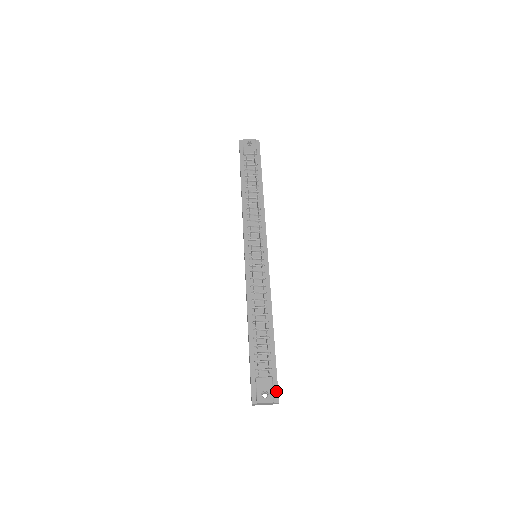
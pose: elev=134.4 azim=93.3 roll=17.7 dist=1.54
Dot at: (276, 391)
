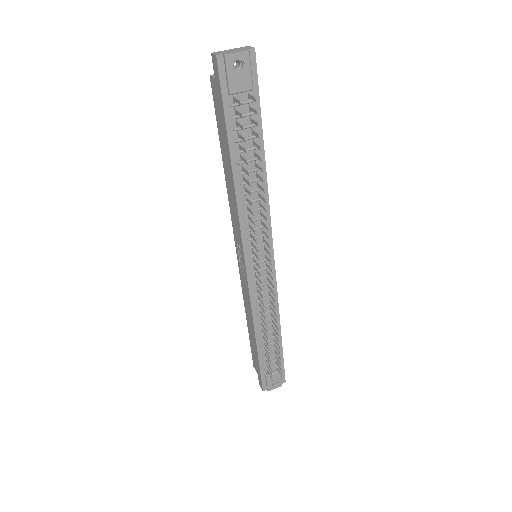
Dot at: (283, 376)
